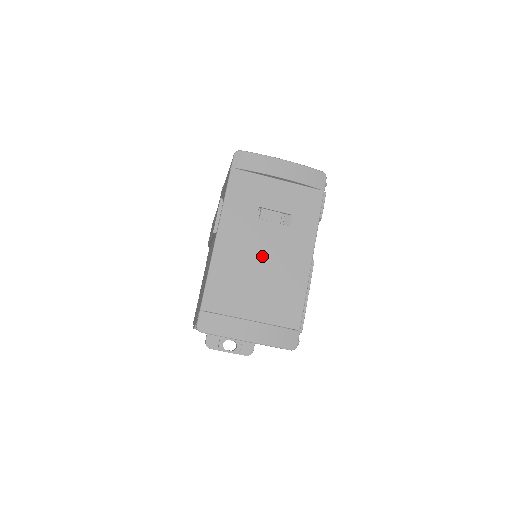
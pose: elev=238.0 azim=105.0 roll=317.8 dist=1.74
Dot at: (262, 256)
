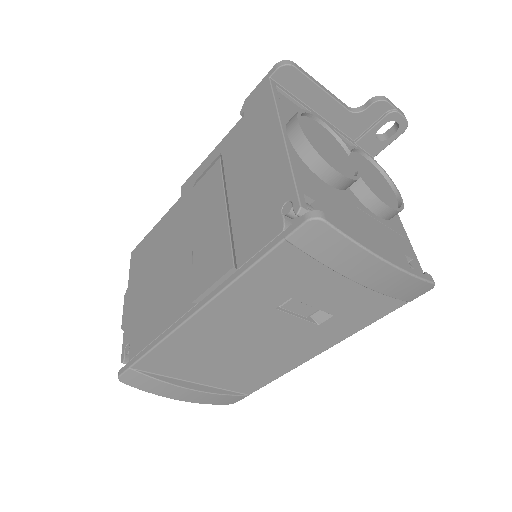
Dot at: (252, 342)
